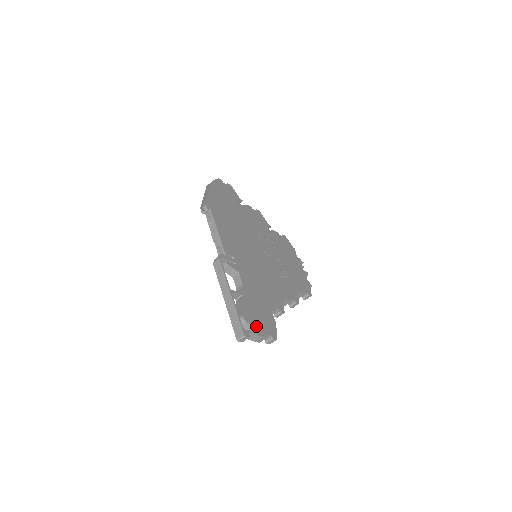
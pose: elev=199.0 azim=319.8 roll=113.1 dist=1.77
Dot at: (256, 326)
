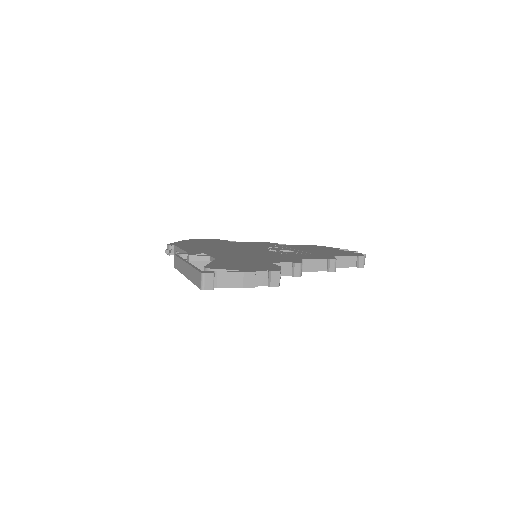
Dot at: (233, 269)
